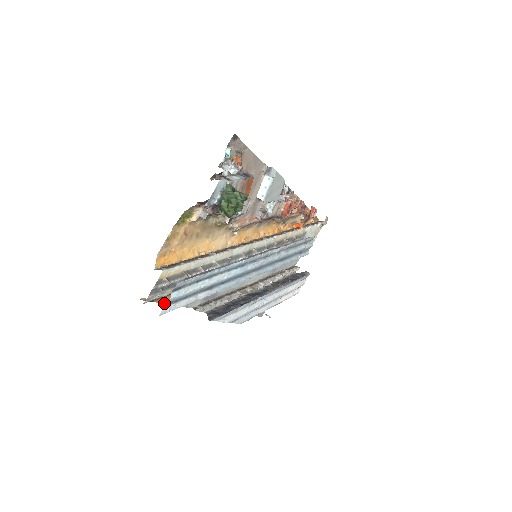
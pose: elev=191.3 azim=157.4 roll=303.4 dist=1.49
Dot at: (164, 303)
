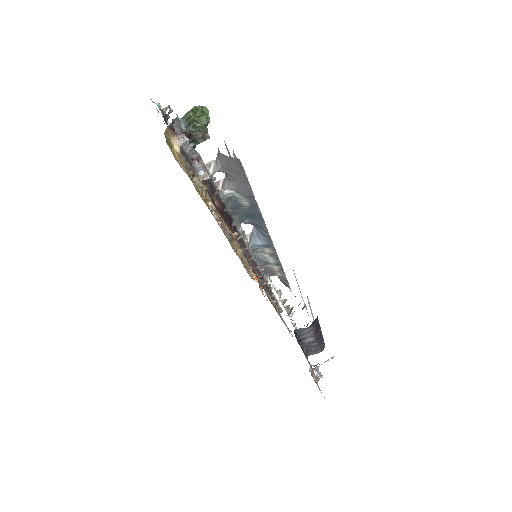
Dot at: occluded
